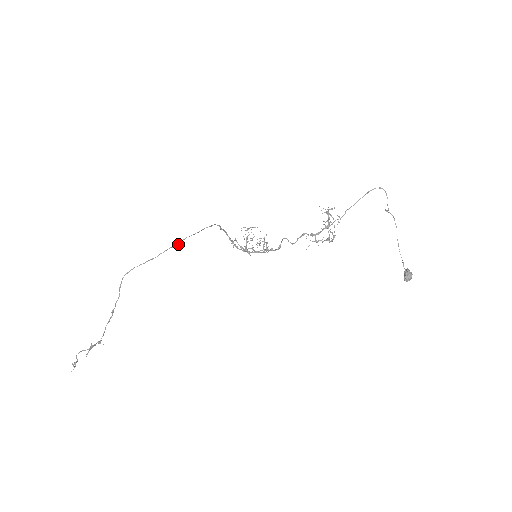
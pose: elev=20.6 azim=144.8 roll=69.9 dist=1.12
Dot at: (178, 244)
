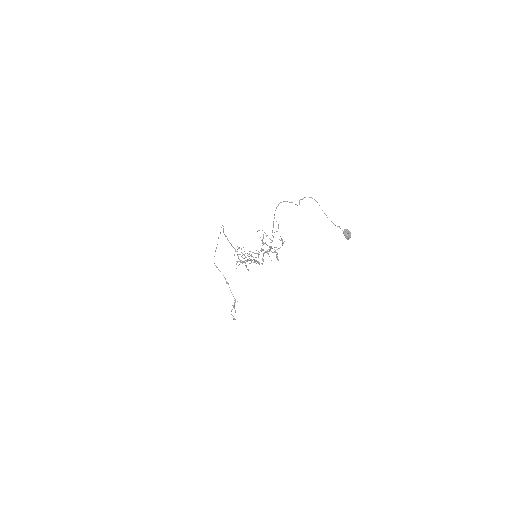
Dot at: occluded
